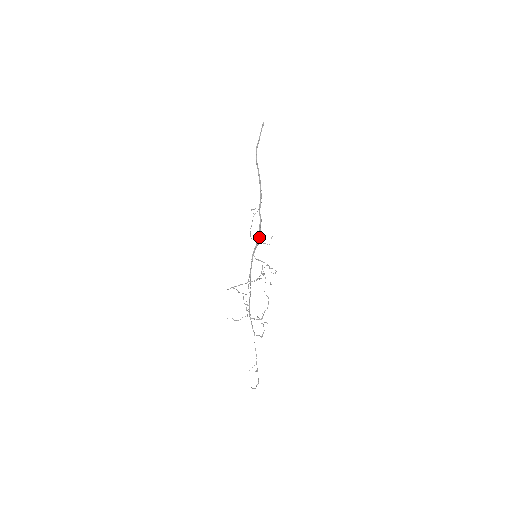
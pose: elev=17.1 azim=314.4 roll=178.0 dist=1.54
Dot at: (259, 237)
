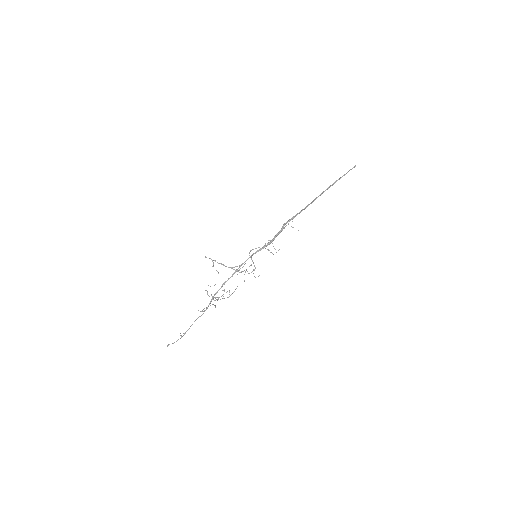
Dot at: (269, 243)
